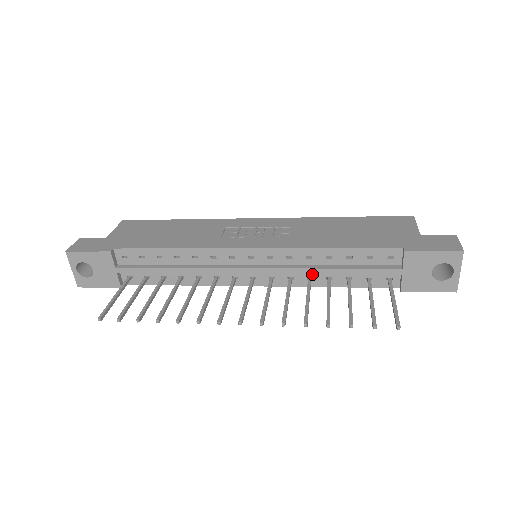
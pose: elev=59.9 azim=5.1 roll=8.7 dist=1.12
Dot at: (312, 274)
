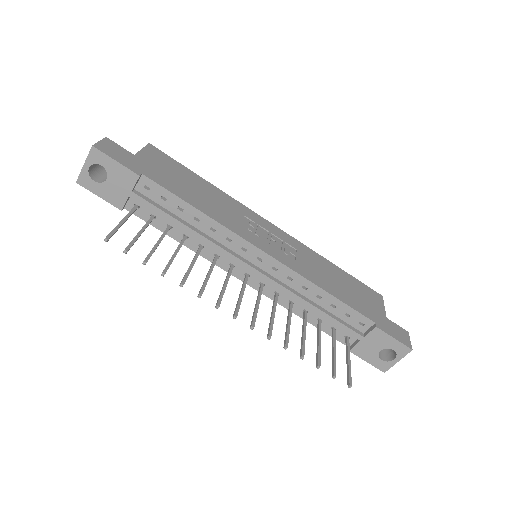
Dot at: (296, 301)
